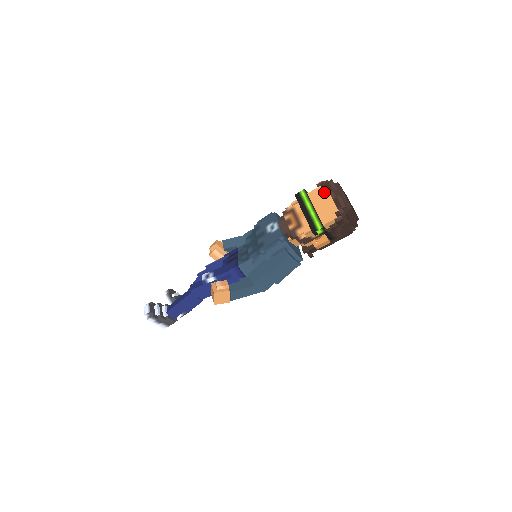
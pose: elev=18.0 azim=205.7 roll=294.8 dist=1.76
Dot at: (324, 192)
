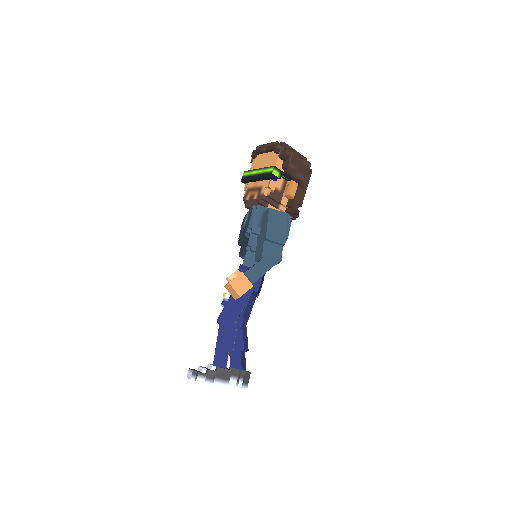
Dot at: (258, 158)
